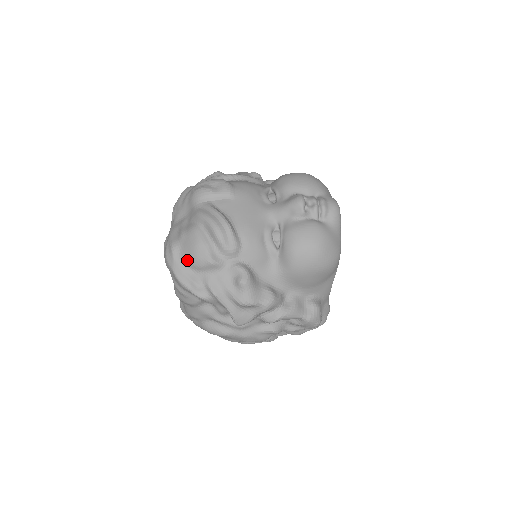
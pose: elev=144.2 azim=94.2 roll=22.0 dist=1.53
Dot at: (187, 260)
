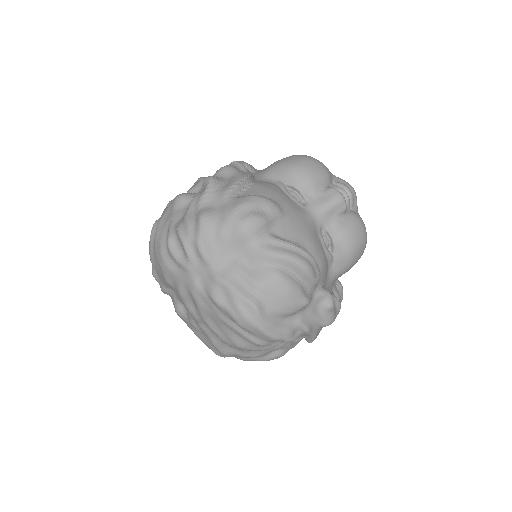
Dot at: (278, 312)
